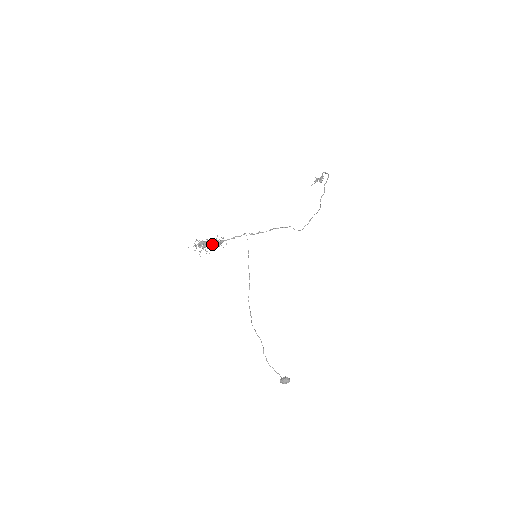
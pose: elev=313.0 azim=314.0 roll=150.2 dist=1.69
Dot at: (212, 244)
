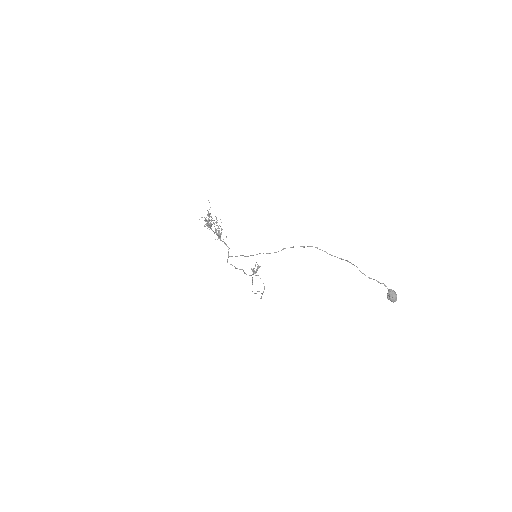
Dot at: (213, 231)
